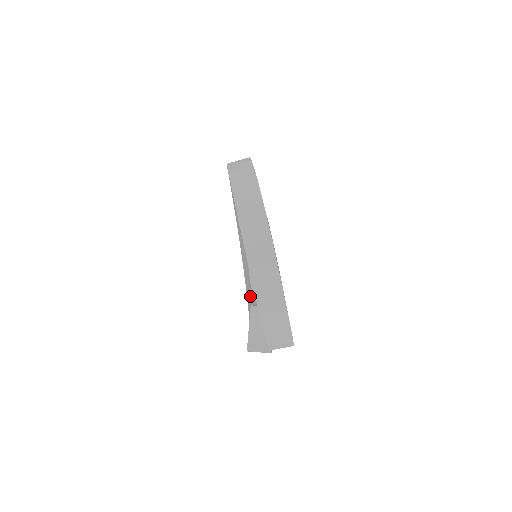
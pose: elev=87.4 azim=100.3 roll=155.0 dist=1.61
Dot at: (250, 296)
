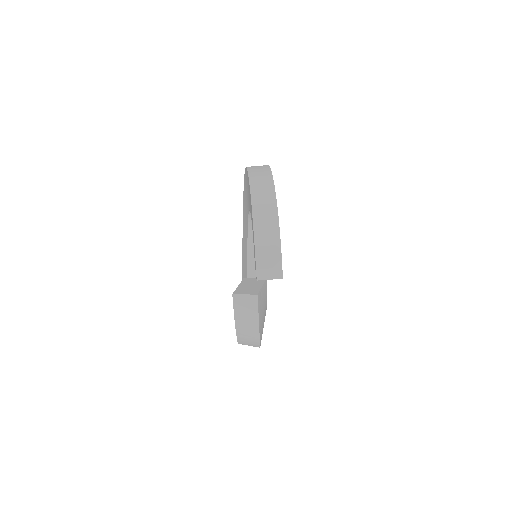
Dot at: occluded
